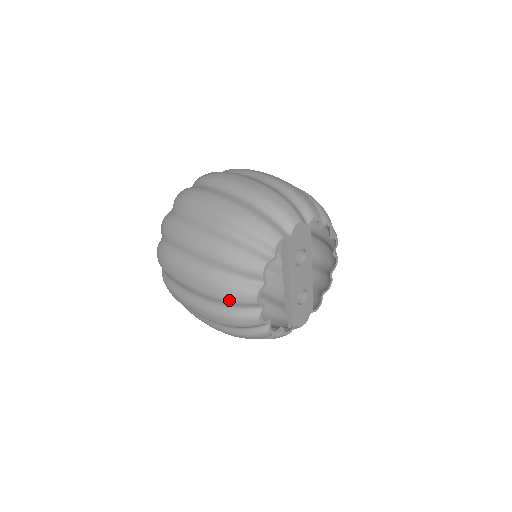
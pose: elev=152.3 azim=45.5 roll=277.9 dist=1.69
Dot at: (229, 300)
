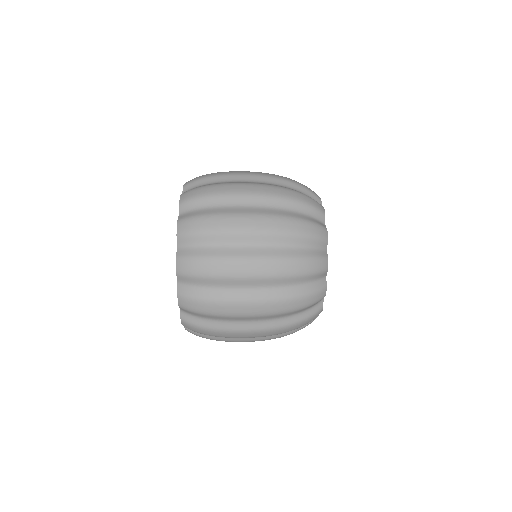
Dot at: (307, 274)
